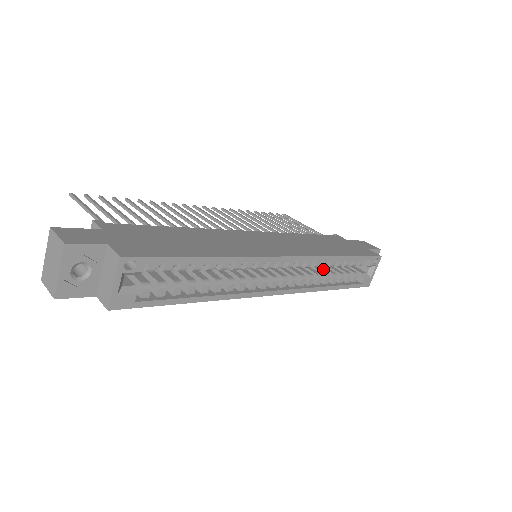
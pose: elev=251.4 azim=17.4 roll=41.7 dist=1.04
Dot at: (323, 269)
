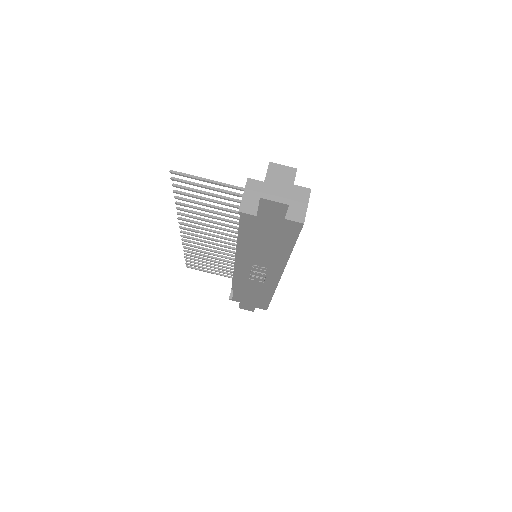
Dot at: occluded
